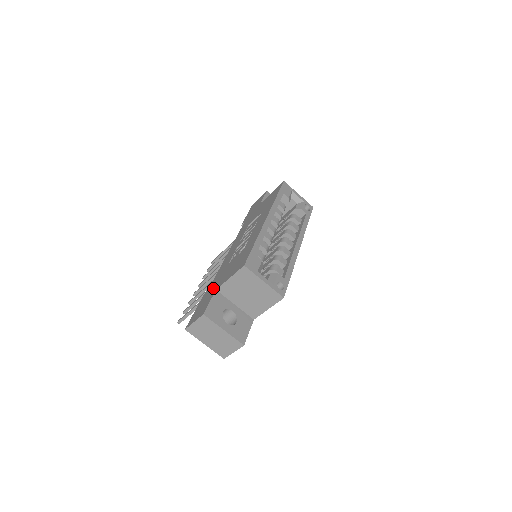
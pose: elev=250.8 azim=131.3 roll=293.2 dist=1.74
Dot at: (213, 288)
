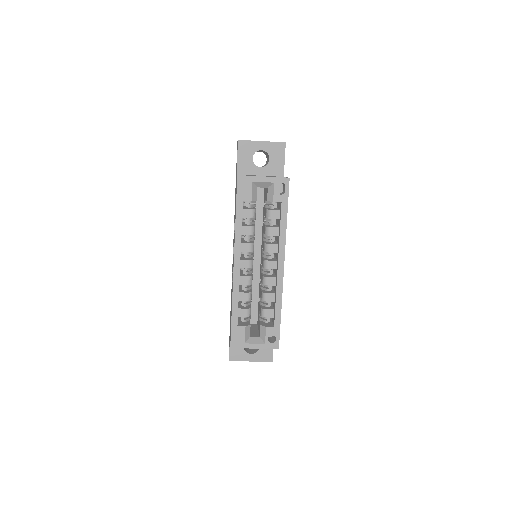
Dot at: (230, 320)
